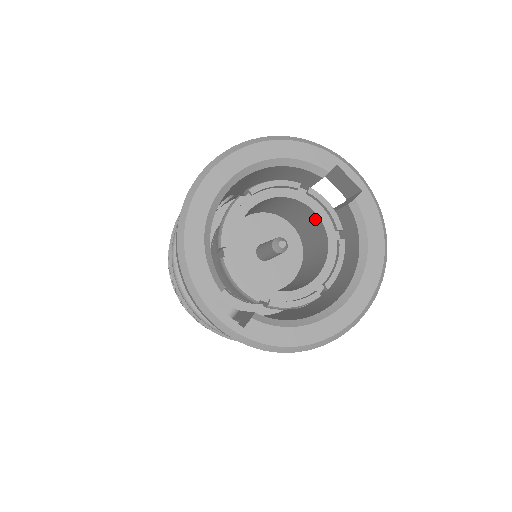
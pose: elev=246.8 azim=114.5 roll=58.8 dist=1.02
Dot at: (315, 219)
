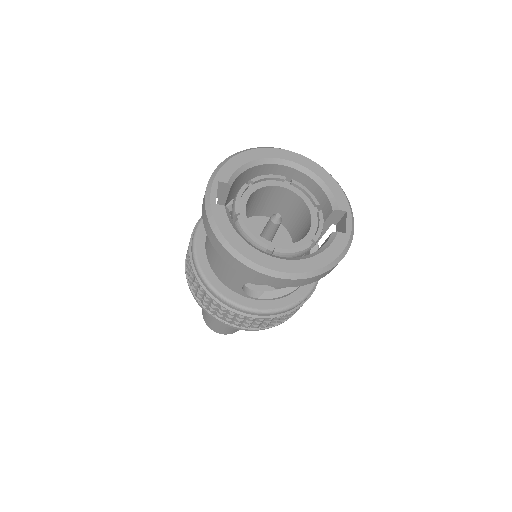
Dot at: occluded
